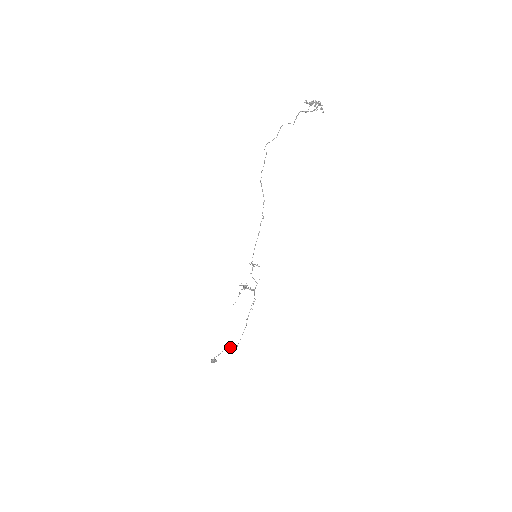
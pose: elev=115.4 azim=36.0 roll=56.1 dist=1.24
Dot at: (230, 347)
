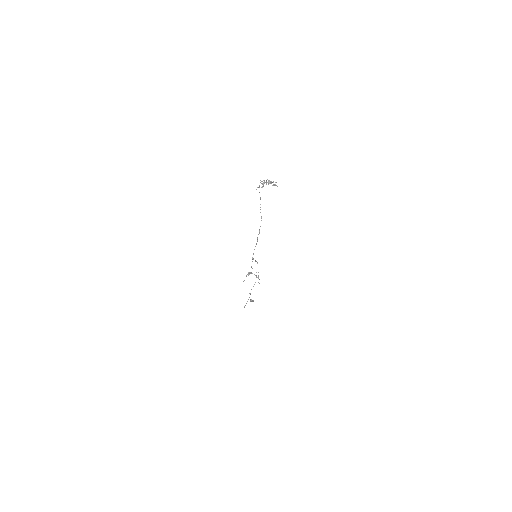
Dot at: (250, 301)
